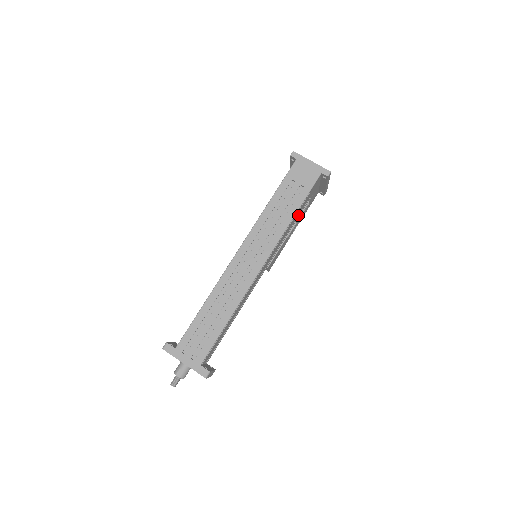
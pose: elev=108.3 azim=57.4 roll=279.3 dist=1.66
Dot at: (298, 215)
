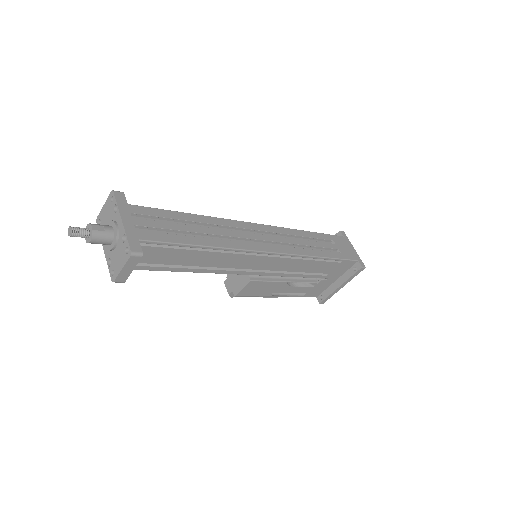
Dot at: (312, 272)
